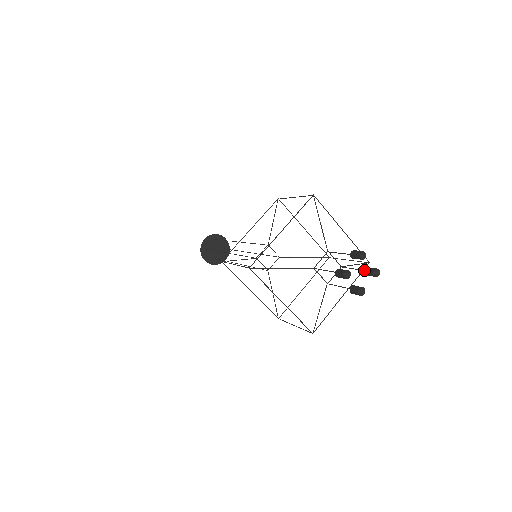
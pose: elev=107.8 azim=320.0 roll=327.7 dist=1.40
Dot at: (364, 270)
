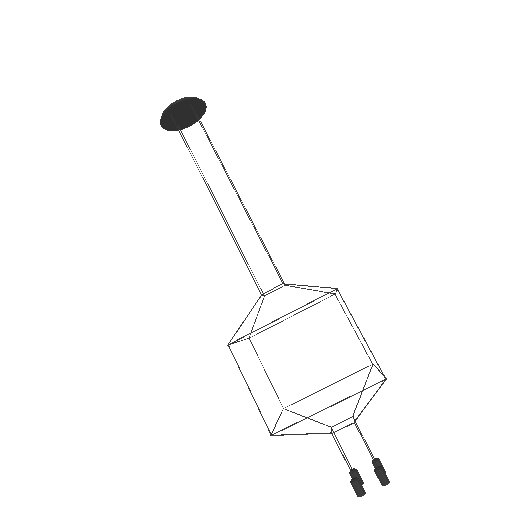
Dot at: (374, 463)
